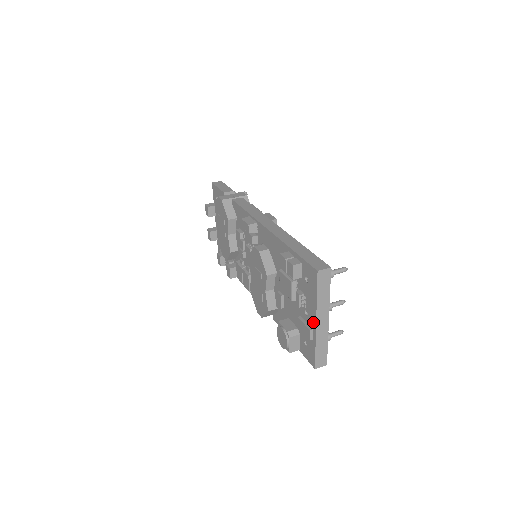
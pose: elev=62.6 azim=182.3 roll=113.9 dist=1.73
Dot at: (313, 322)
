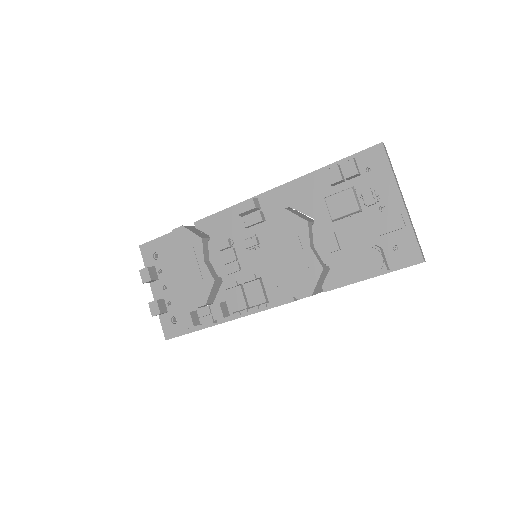
Dot at: (398, 205)
